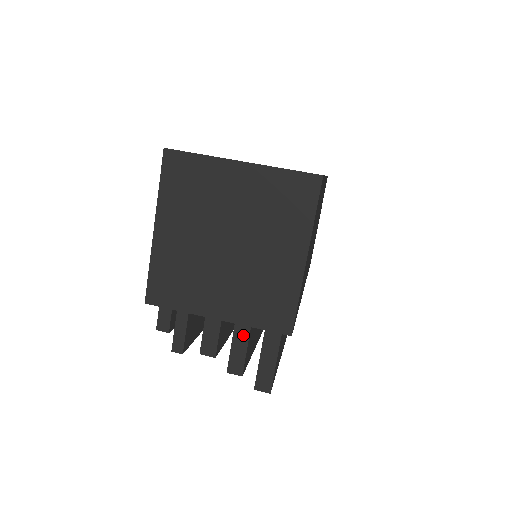
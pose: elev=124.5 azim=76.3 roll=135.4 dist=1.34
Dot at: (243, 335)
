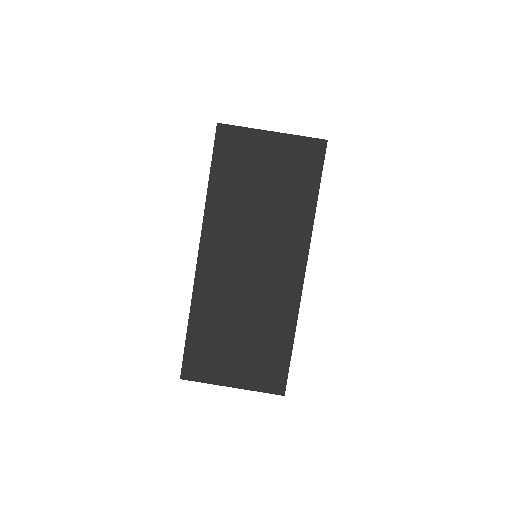
Dot at: occluded
